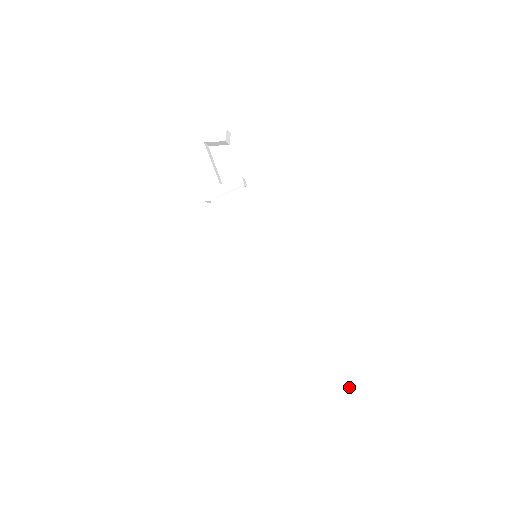
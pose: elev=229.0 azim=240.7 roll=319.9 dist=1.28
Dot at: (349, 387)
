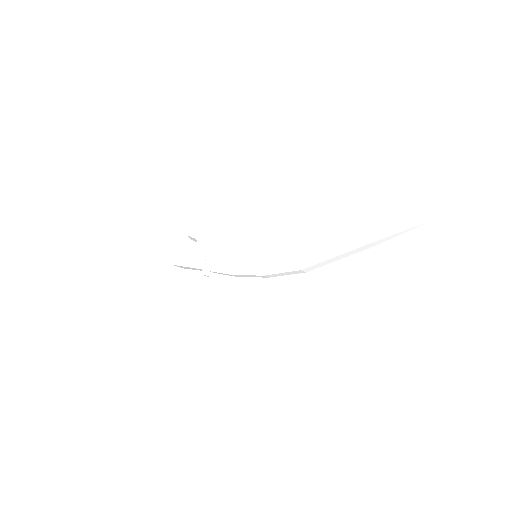
Dot at: (380, 222)
